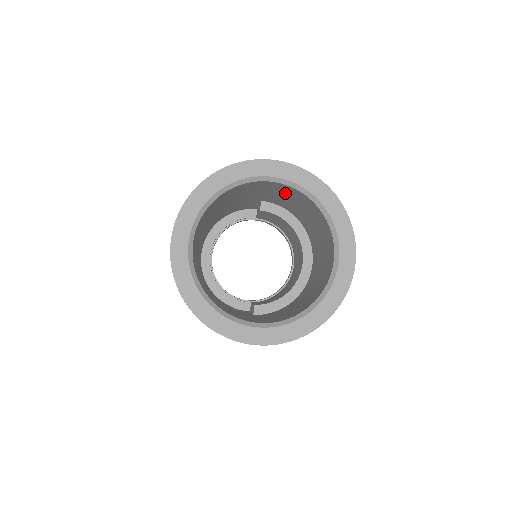
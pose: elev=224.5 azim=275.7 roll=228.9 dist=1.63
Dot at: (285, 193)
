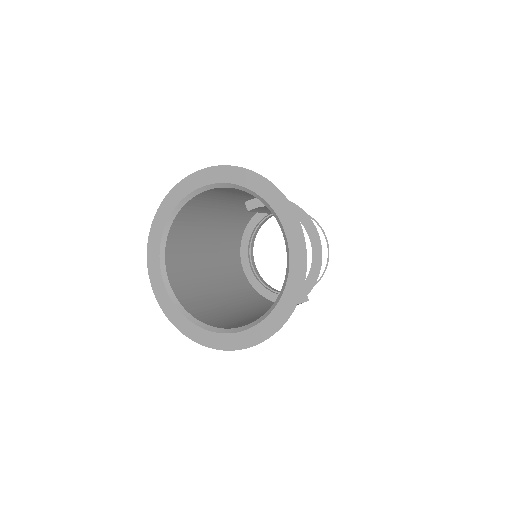
Dot at: (229, 192)
